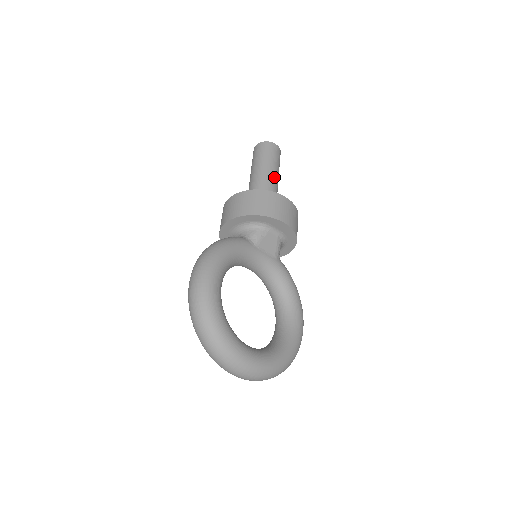
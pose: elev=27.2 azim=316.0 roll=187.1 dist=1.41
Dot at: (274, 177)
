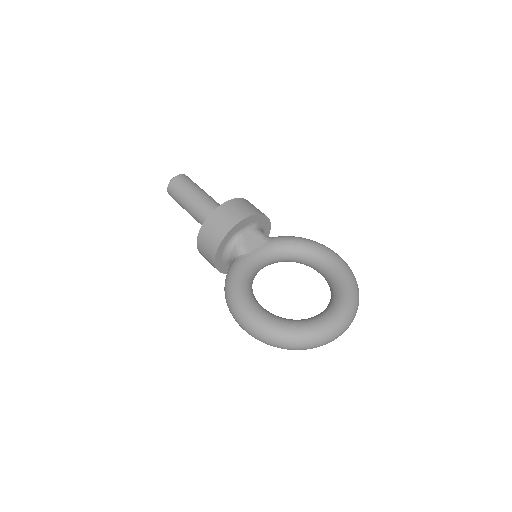
Dot at: (202, 197)
